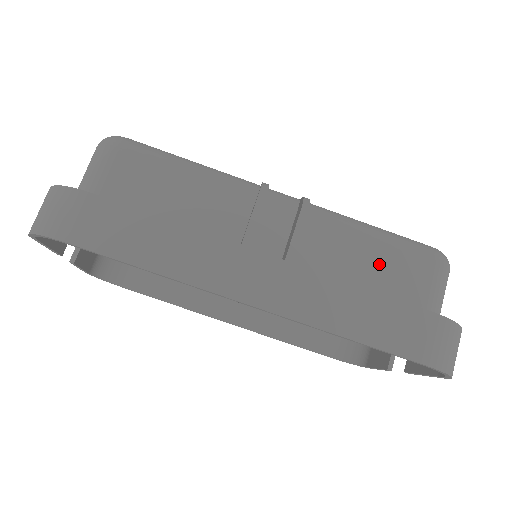
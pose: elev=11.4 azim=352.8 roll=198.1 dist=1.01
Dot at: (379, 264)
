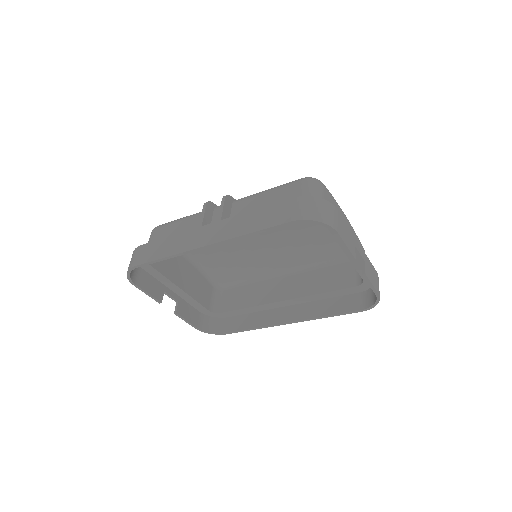
Dot at: (272, 200)
